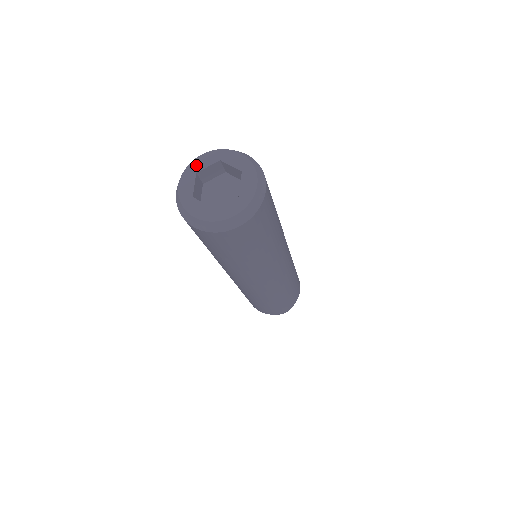
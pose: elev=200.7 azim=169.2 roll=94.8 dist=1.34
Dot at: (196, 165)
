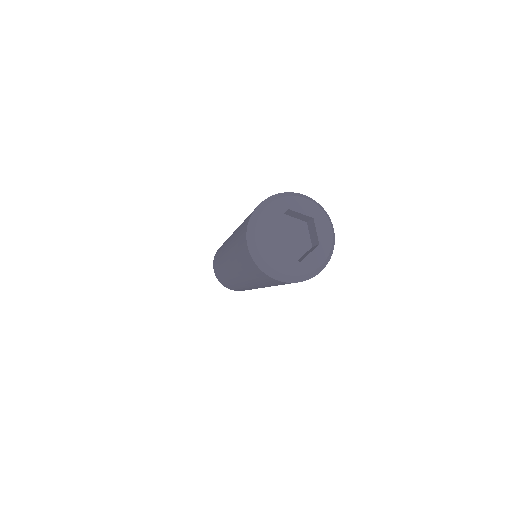
Dot at: (266, 218)
